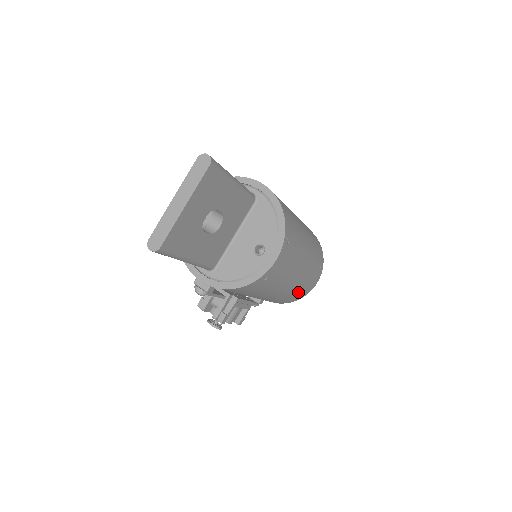
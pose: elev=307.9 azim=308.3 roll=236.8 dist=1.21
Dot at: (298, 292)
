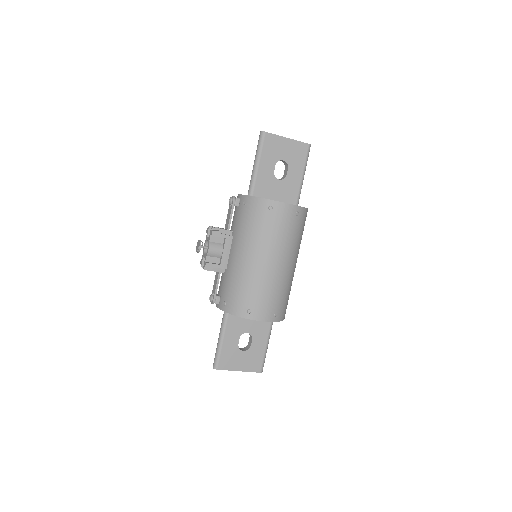
Dot at: (253, 294)
